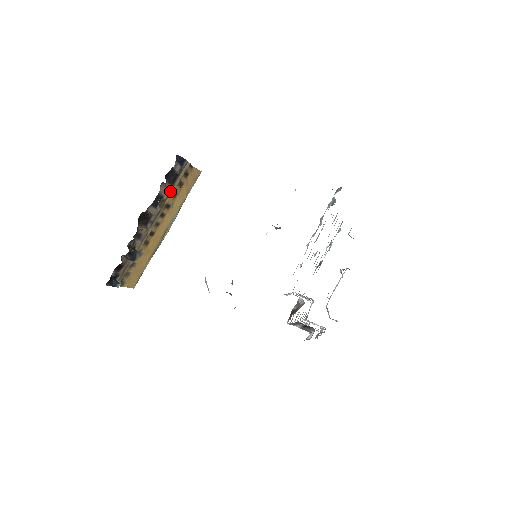
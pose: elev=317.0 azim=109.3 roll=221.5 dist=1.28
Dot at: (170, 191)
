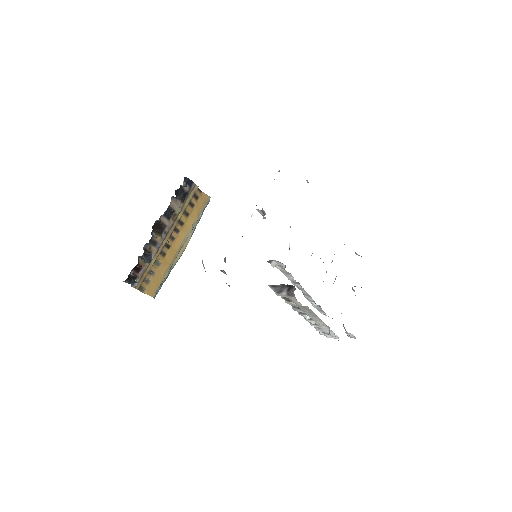
Dot at: (181, 208)
